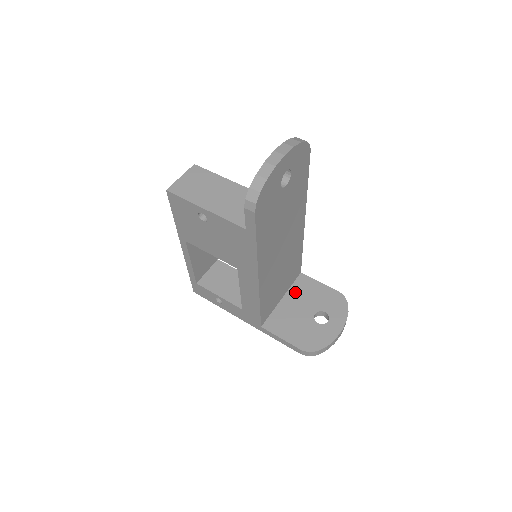
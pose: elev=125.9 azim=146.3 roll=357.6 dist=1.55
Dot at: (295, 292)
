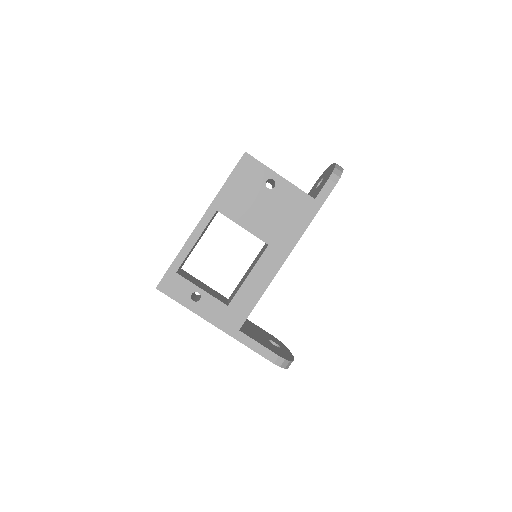
Dot at: (245, 322)
